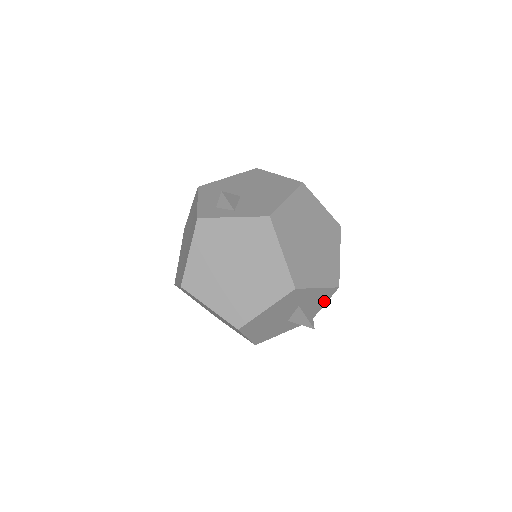
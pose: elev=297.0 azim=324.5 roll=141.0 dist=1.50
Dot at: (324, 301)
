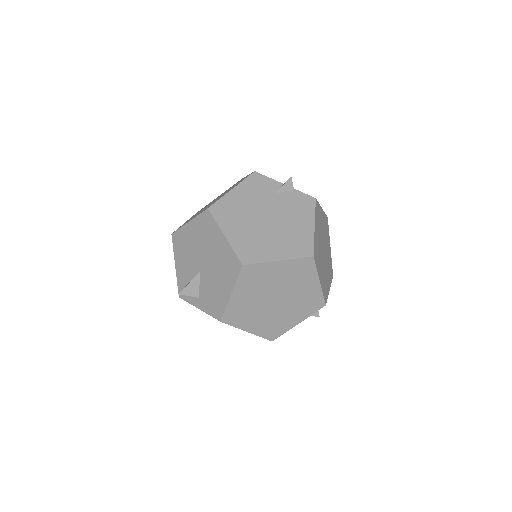
Dot at: occluded
